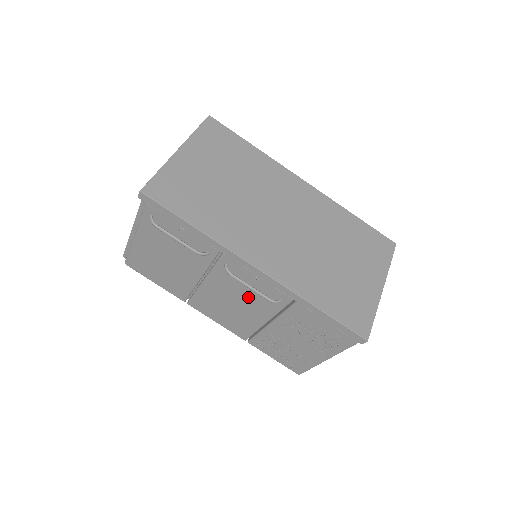
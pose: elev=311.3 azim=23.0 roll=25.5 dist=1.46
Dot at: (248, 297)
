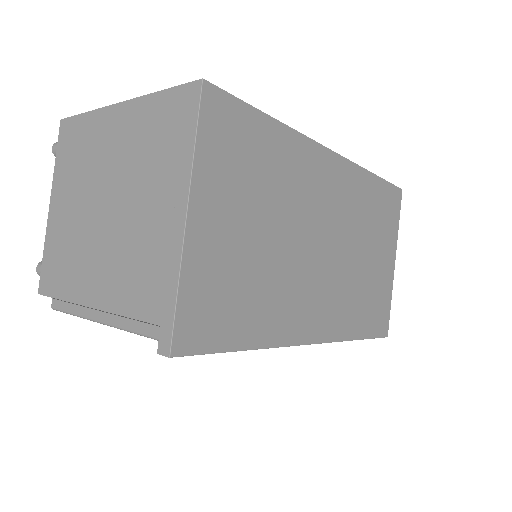
Dot at: occluded
